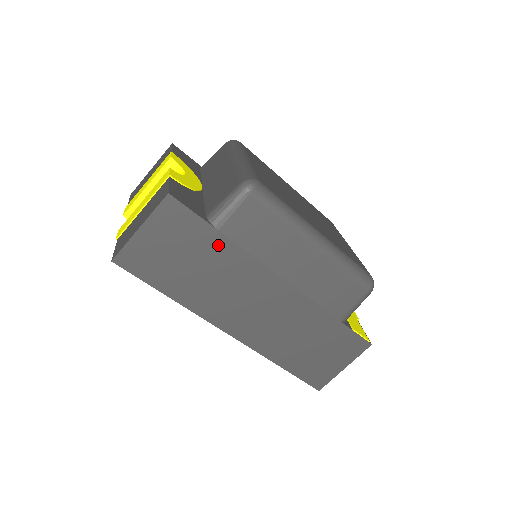
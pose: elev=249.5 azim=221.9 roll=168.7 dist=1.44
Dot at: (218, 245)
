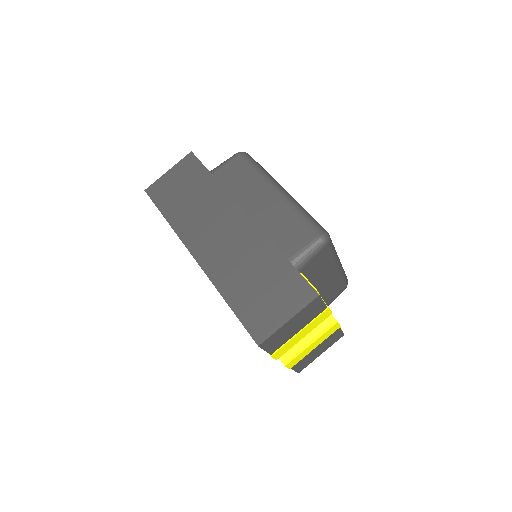
Dot at: (209, 184)
